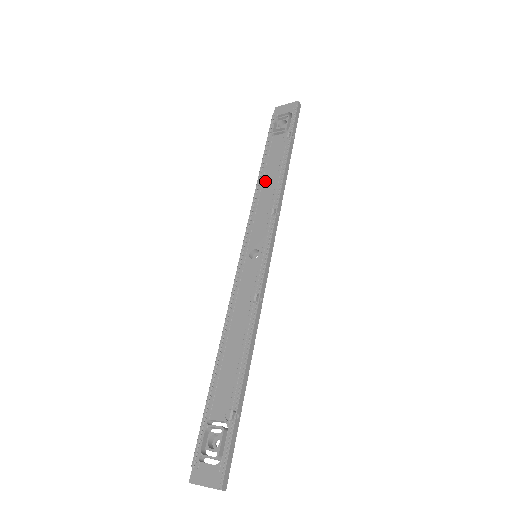
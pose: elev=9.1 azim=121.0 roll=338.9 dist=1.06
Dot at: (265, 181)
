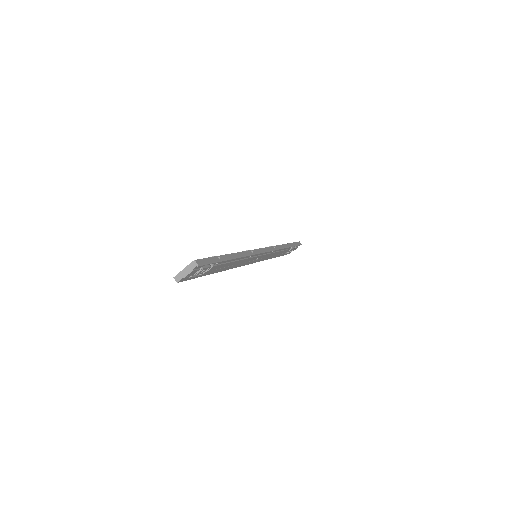
Dot at: occluded
